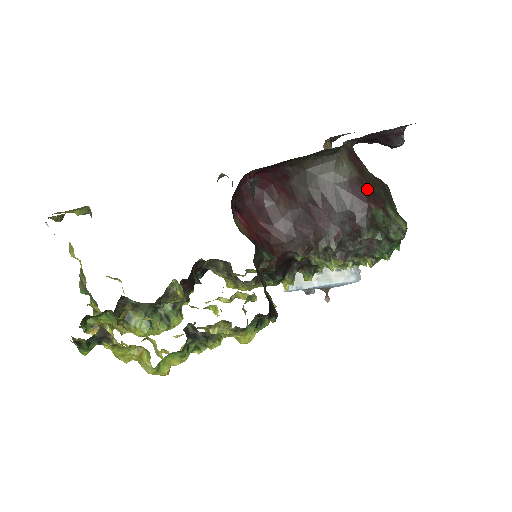
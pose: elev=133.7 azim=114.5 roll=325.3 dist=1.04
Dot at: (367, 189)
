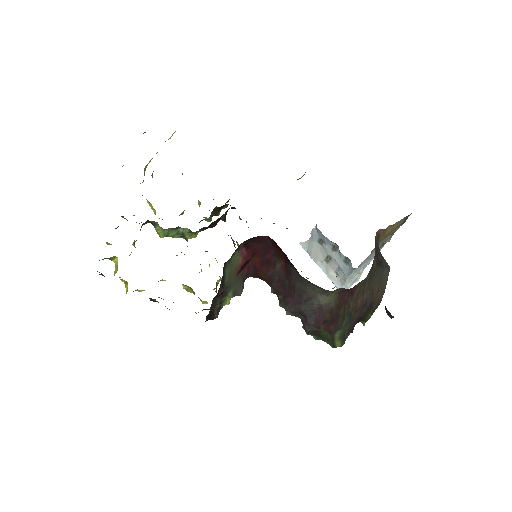
Dot at: (330, 318)
